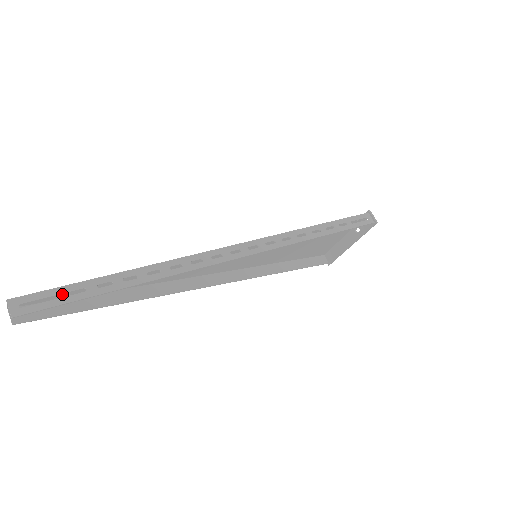
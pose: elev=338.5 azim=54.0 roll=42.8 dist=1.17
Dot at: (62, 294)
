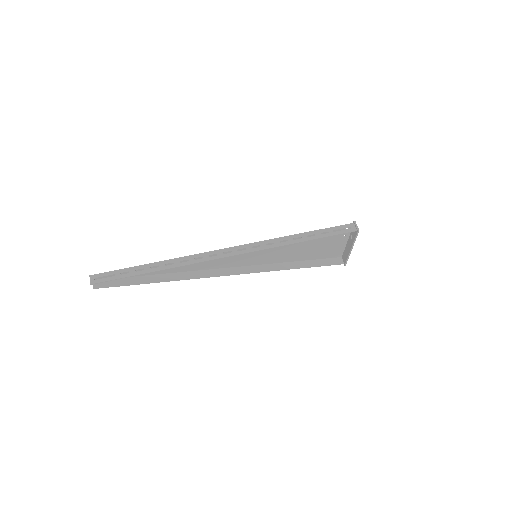
Dot at: (116, 274)
